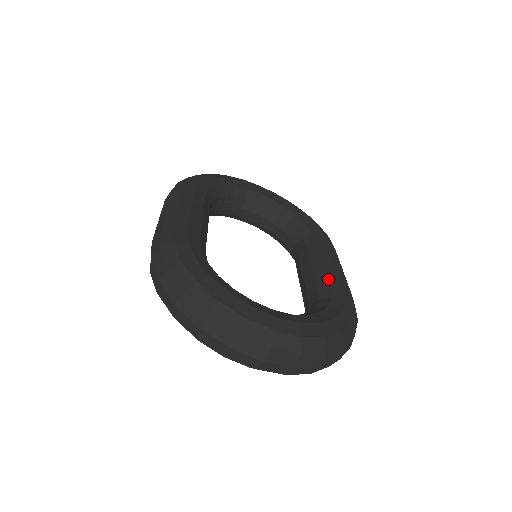
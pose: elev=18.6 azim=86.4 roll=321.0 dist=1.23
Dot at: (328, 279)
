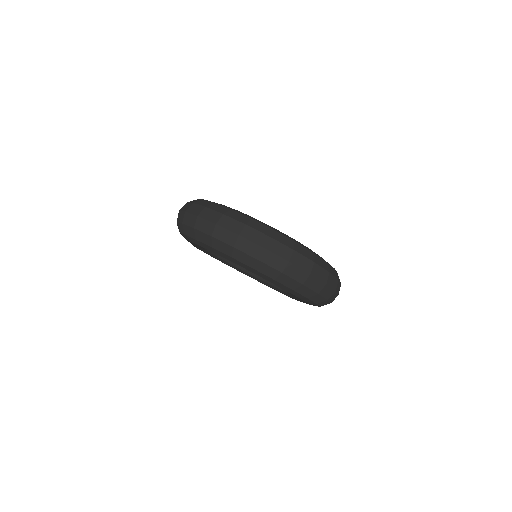
Dot at: occluded
